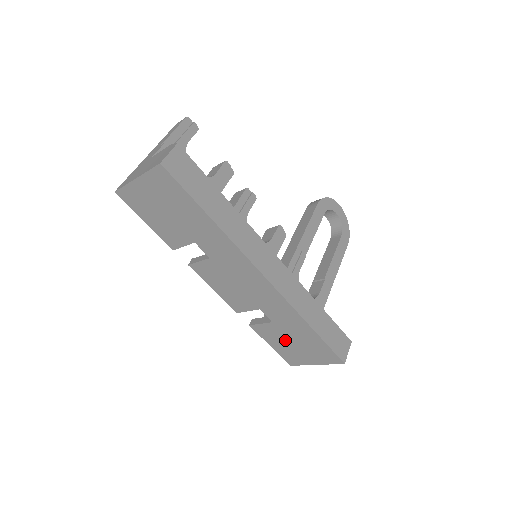
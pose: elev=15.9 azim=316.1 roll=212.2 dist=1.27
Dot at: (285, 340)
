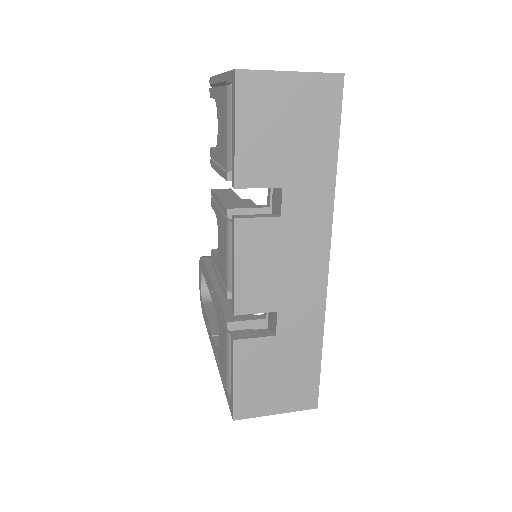
Dot at: (267, 369)
